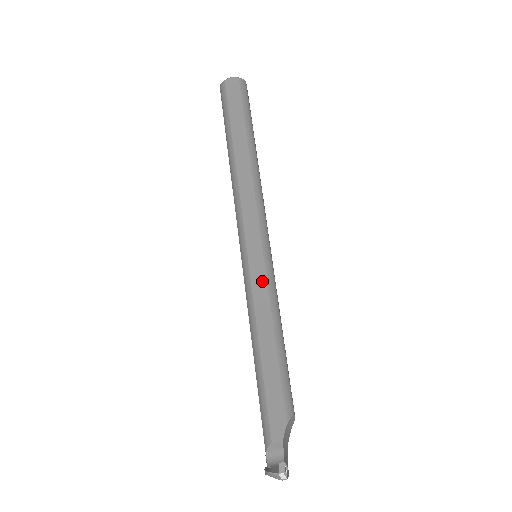
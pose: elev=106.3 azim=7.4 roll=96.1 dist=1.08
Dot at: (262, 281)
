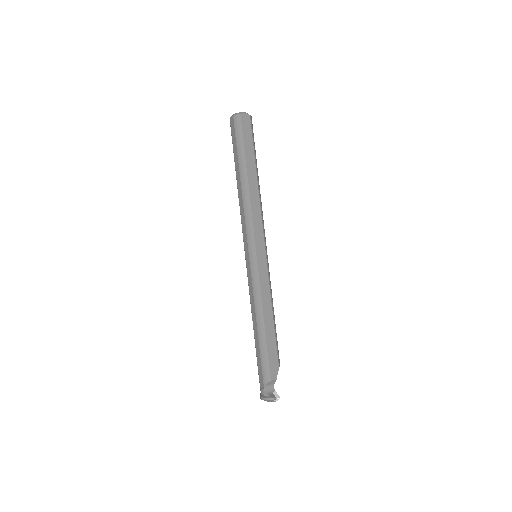
Dot at: (266, 276)
